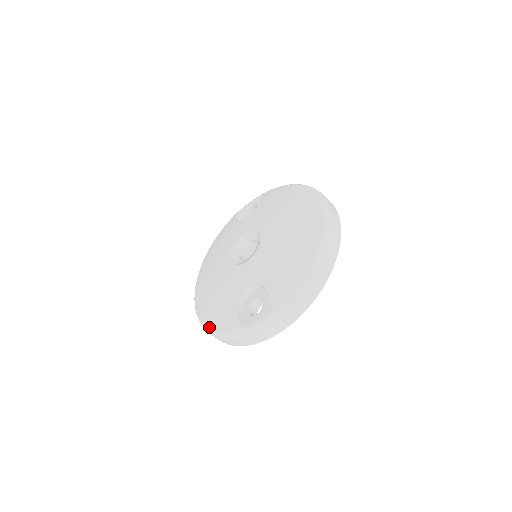
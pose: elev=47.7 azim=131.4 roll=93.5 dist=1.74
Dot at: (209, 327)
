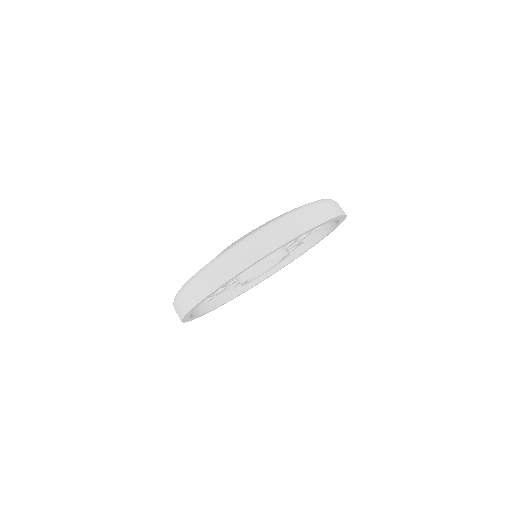
Dot at: occluded
